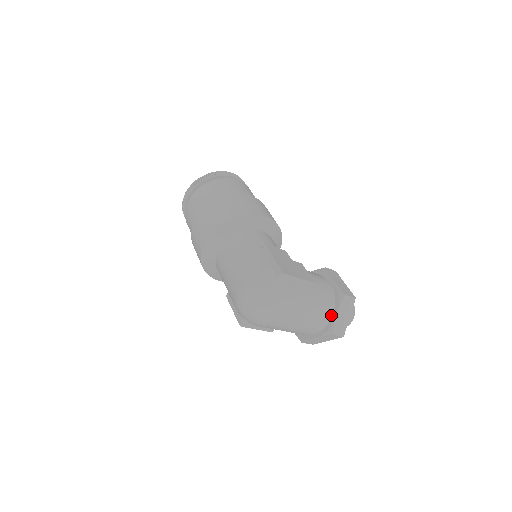
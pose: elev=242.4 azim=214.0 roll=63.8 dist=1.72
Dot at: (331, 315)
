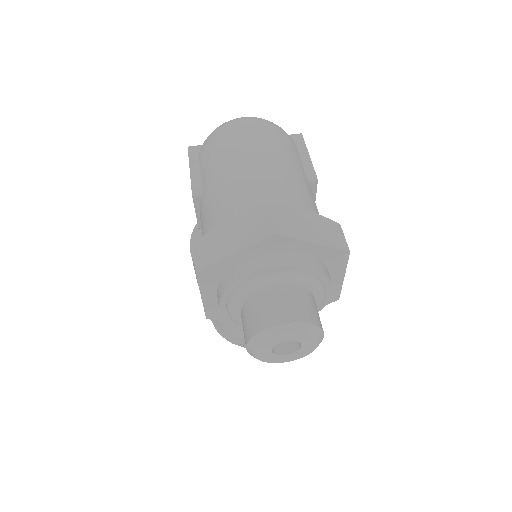
Dot at: occluded
